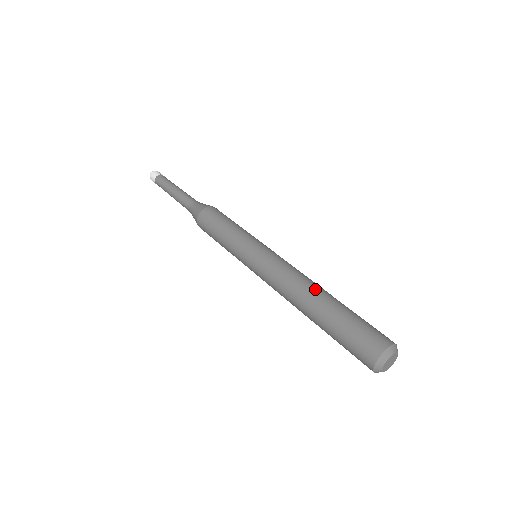
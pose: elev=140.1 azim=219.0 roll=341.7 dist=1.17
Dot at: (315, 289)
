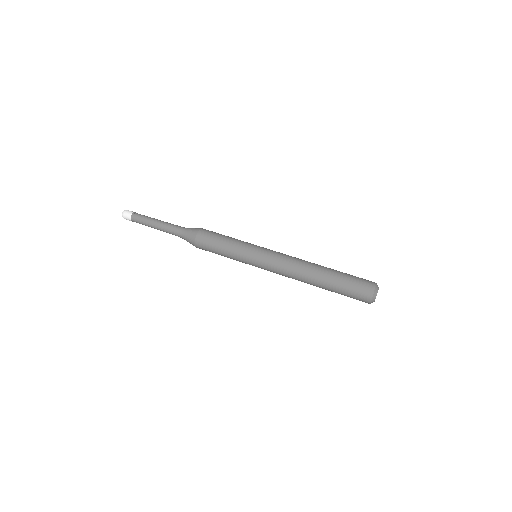
Dot at: (312, 273)
